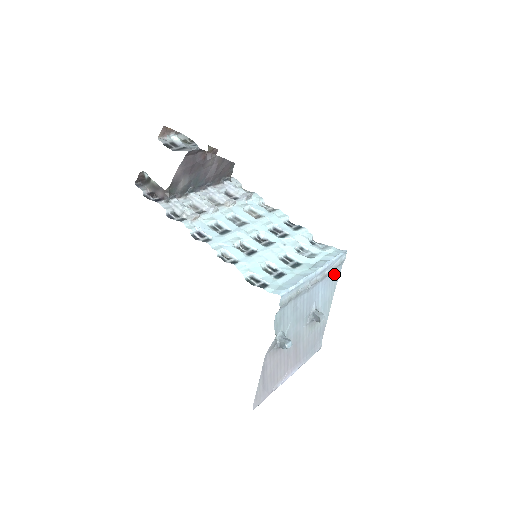
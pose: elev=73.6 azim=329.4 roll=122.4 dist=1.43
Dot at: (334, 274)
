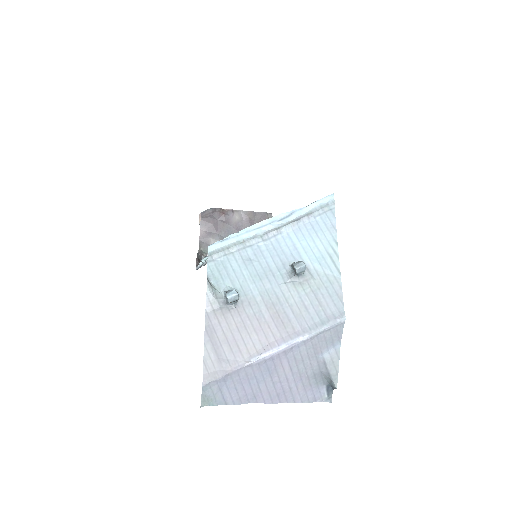
Dot at: (321, 222)
